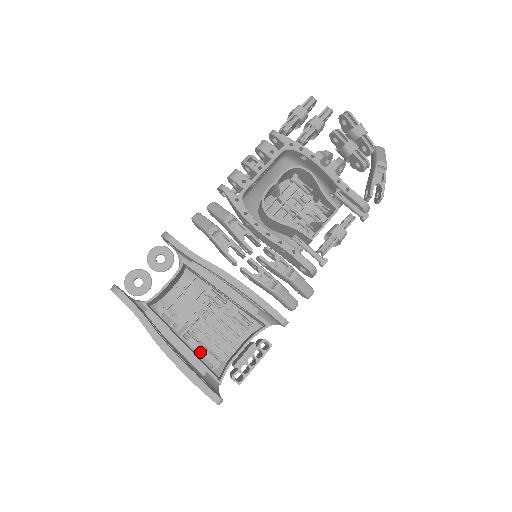
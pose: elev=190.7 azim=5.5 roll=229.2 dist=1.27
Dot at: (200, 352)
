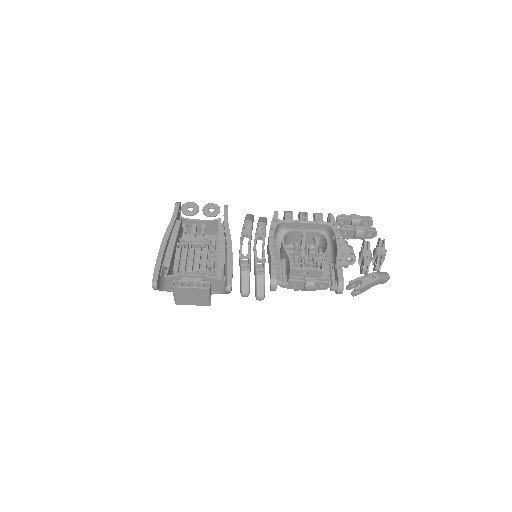
Dot at: (176, 257)
